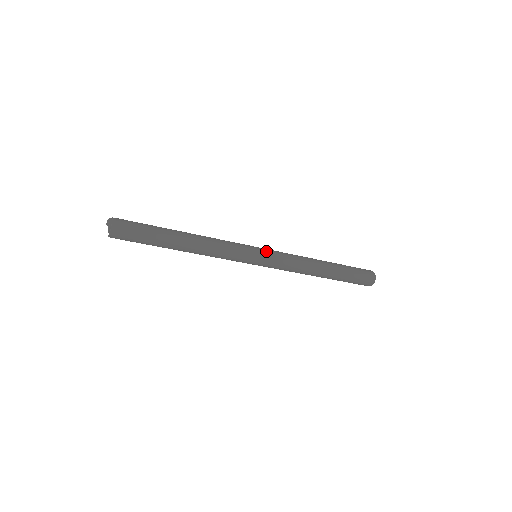
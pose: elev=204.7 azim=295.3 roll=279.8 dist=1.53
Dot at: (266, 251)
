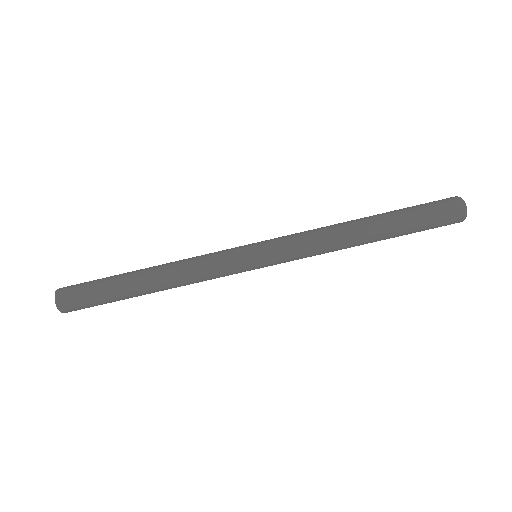
Dot at: occluded
